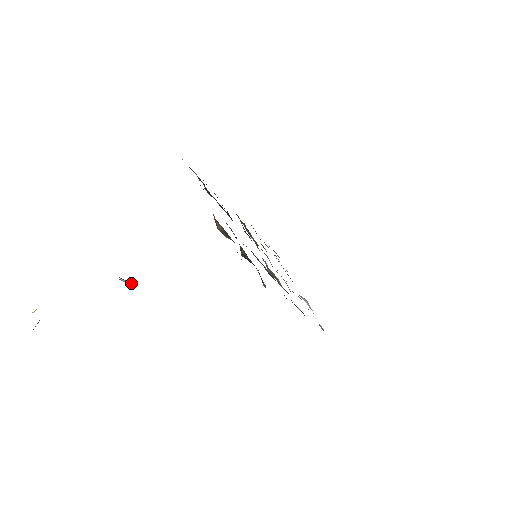
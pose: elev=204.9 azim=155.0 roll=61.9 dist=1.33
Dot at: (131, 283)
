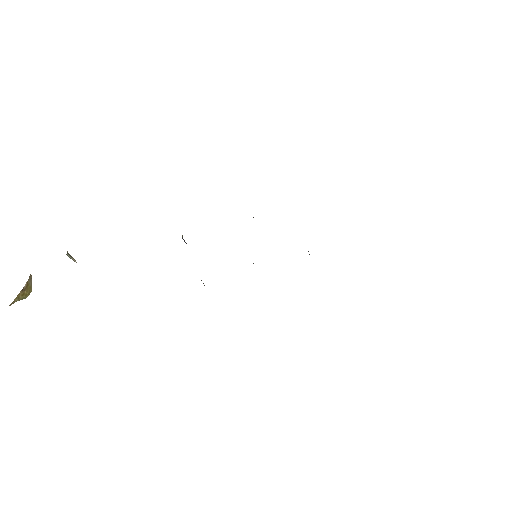
Dot at: (75, 260)
